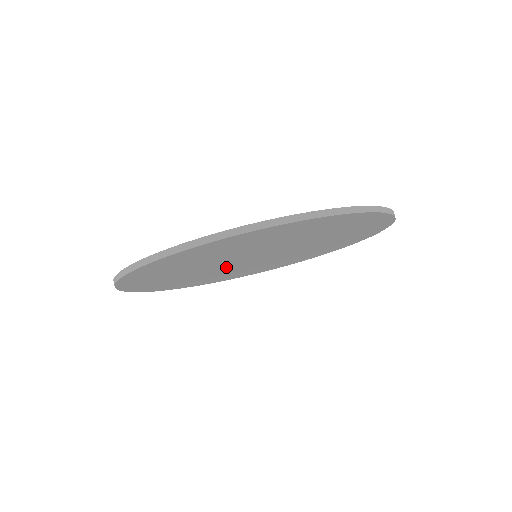
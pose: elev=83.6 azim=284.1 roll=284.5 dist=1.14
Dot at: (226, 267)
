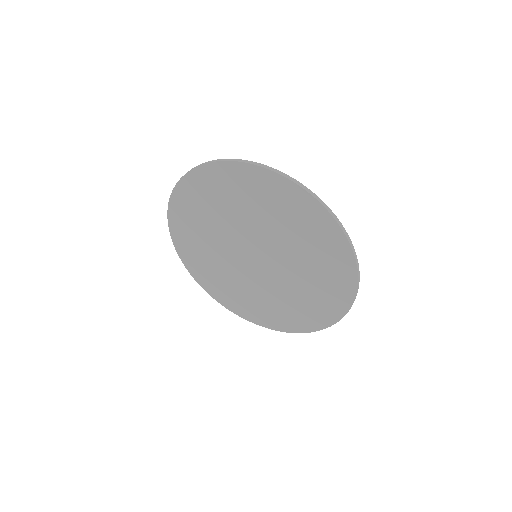
Dot at: (233, 246)
